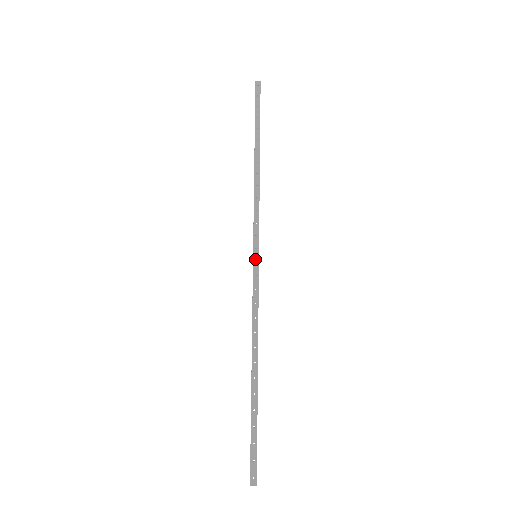
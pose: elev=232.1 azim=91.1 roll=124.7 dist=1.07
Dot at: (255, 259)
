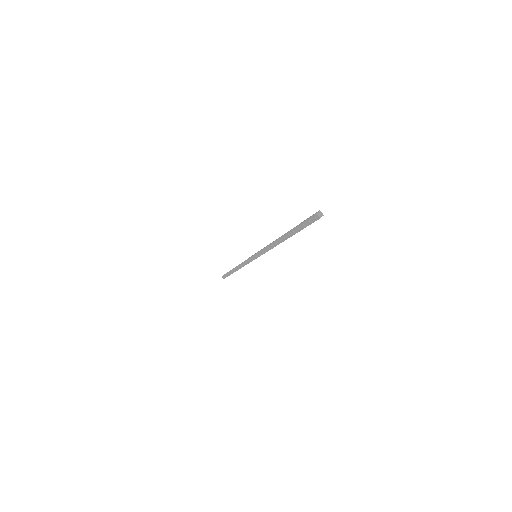
Dot at: occluded
